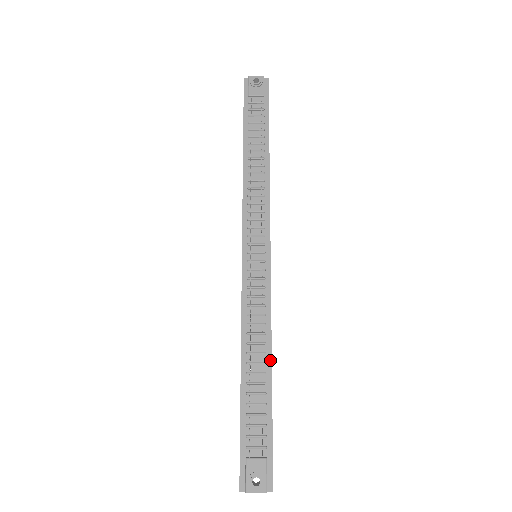
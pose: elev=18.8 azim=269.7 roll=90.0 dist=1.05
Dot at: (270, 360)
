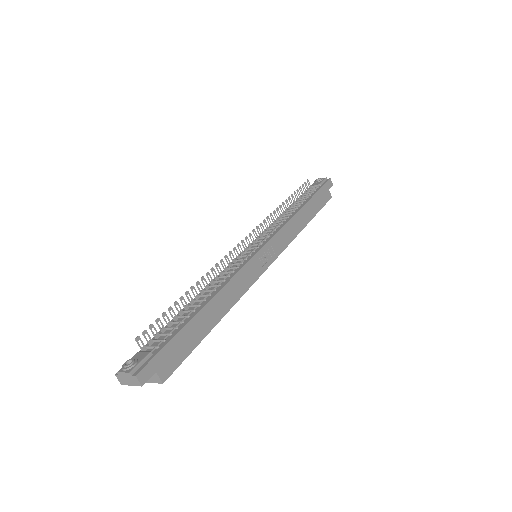
Dot at: (210, 299)
